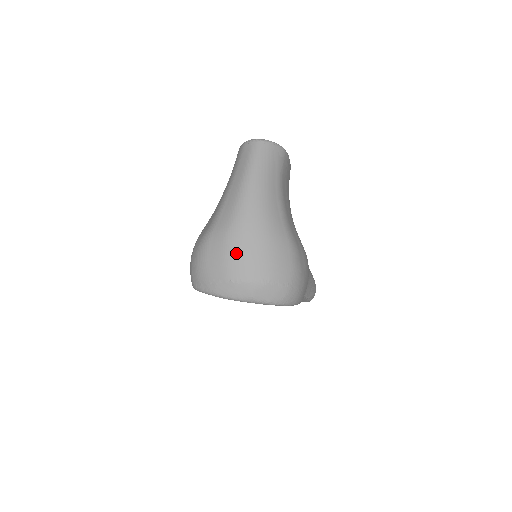
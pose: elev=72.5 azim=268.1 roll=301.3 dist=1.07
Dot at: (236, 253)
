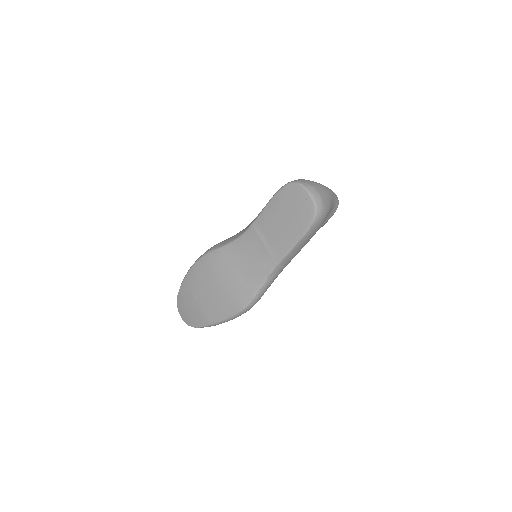
Dot at: (319, 186)
